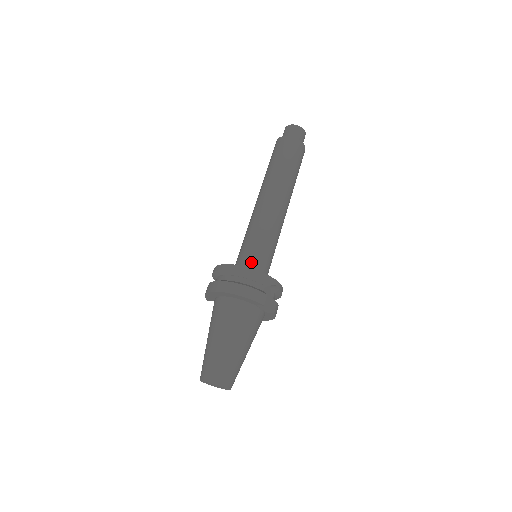
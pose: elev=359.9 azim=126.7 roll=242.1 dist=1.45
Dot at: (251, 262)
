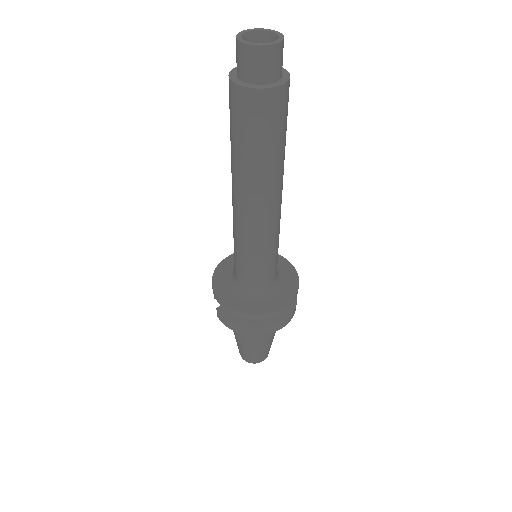
Dot at: (271, 281)
